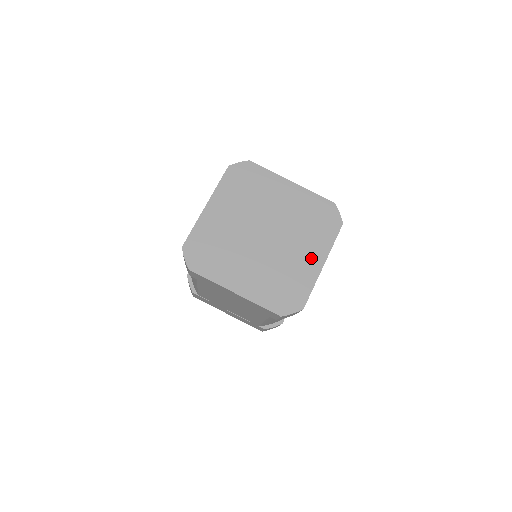
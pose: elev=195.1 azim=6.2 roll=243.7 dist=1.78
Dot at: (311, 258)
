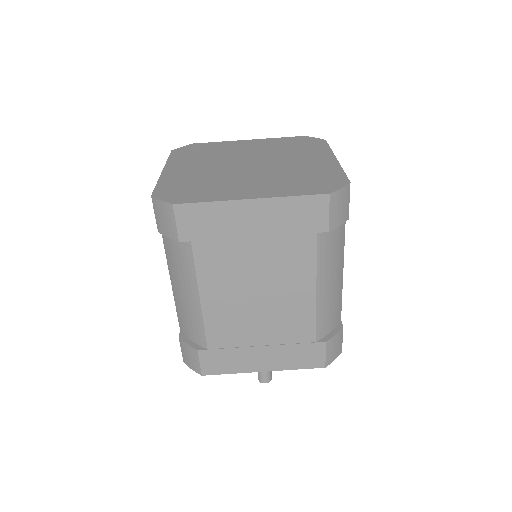
Dot at: (317, 159)
